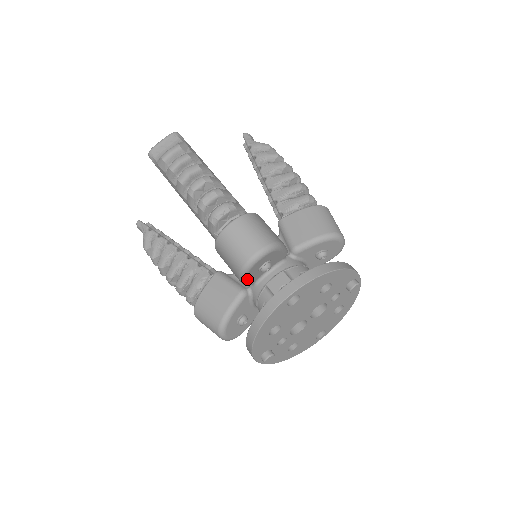
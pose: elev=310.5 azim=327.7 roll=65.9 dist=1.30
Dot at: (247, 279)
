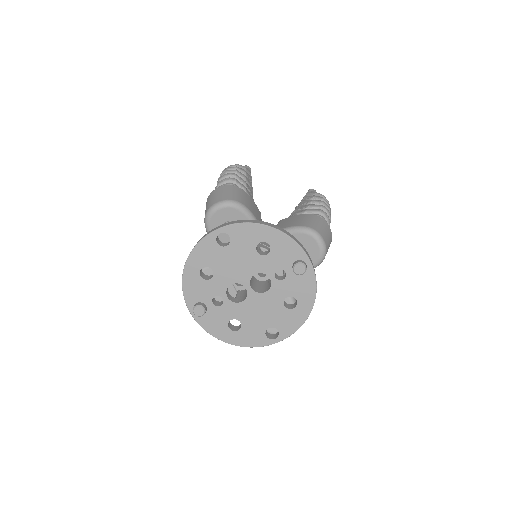
Dot at: occluded
